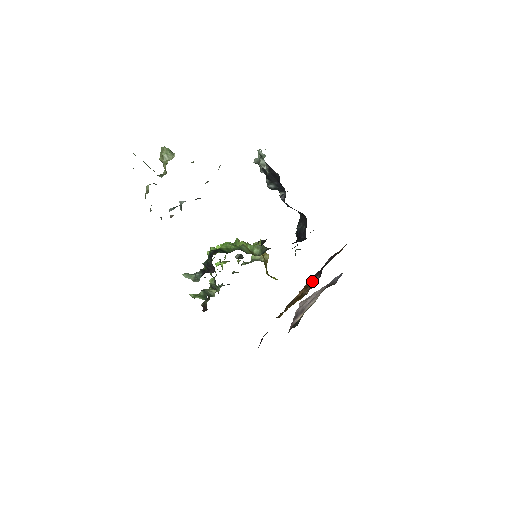
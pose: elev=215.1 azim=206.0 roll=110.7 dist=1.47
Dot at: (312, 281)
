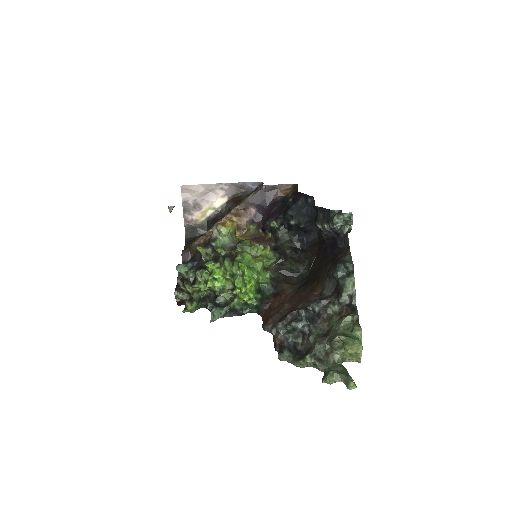
Dot at: (245, 210)
